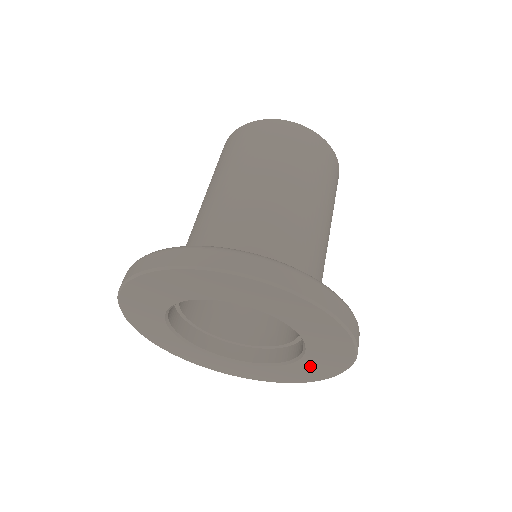
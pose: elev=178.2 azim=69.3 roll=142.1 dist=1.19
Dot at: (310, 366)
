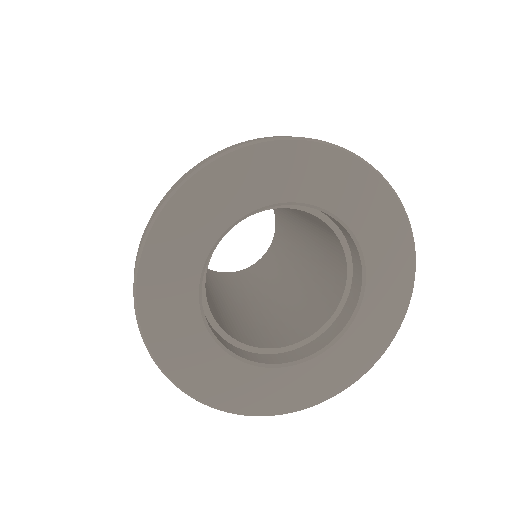
Dot at: (355, 344)
